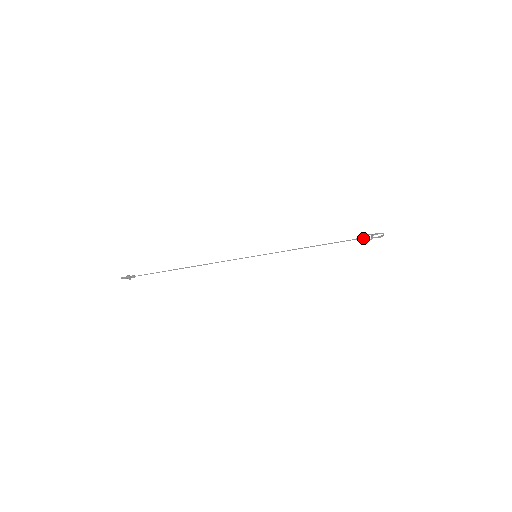
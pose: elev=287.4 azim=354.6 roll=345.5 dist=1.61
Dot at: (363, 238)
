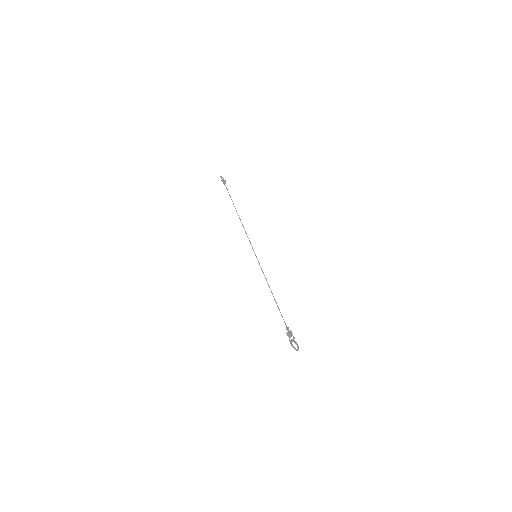
Dot at: (287, 333)
